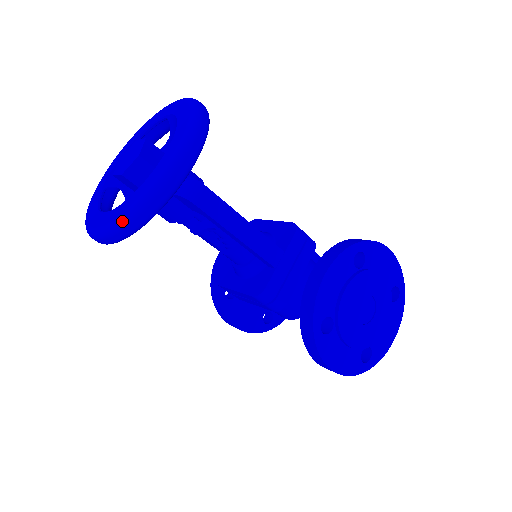
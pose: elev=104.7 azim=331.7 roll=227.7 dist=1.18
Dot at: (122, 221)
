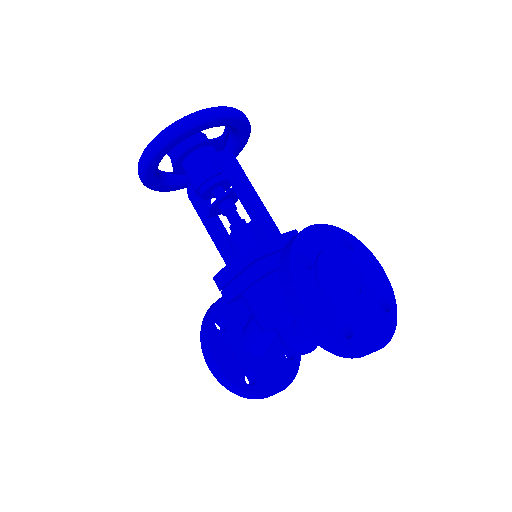
Dot at: (171, 125)
